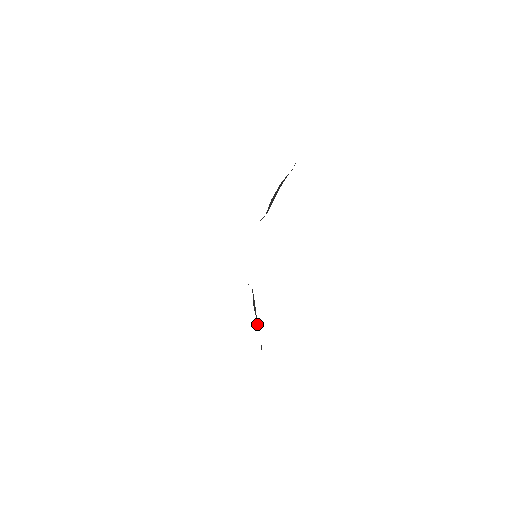
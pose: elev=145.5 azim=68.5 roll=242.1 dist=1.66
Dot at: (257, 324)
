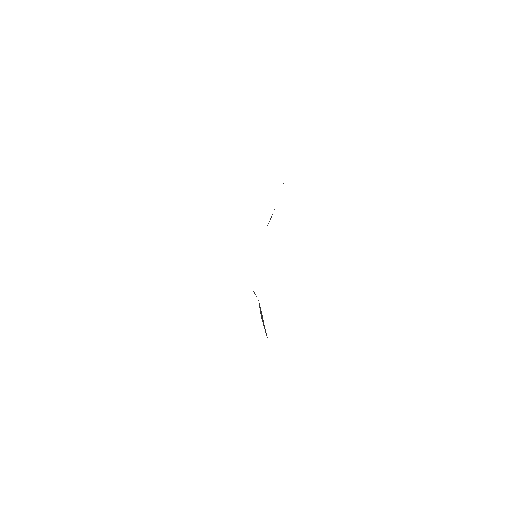
Dot at: occluded
